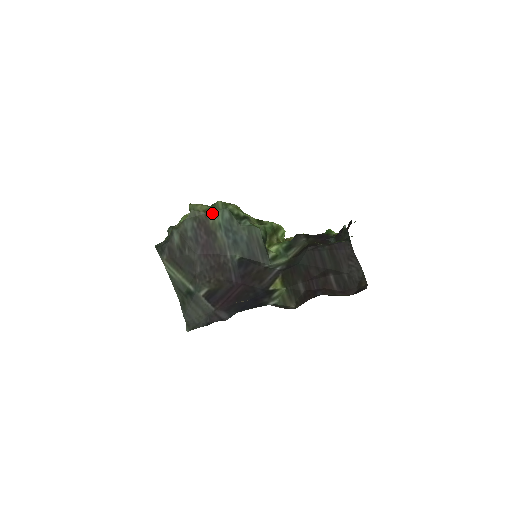
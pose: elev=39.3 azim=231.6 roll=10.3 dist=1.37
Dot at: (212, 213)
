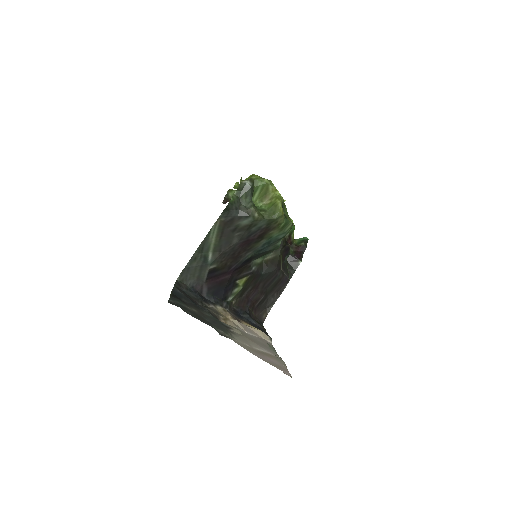
Dot at: (279, 229)
